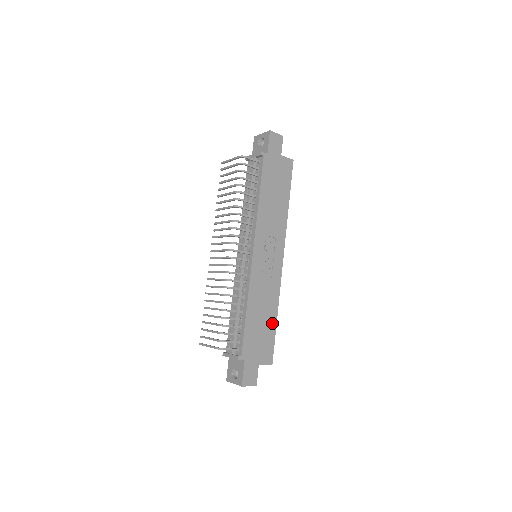
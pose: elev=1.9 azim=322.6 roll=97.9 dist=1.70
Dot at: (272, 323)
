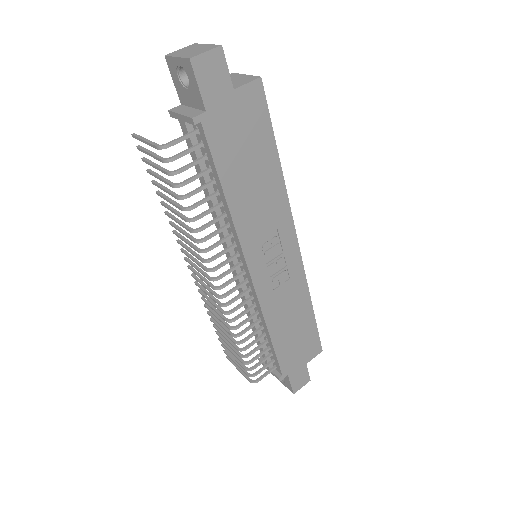
Dot at: (308, 319)
